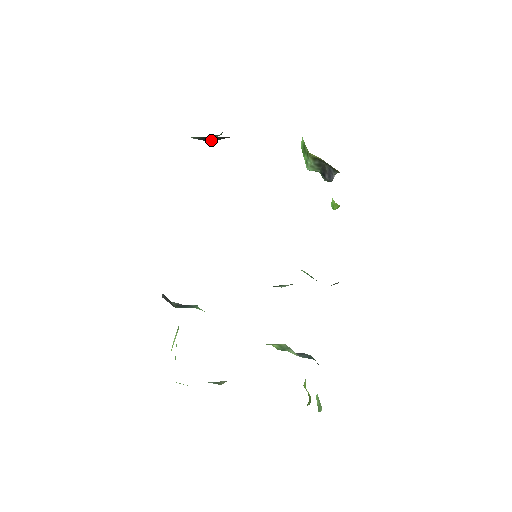
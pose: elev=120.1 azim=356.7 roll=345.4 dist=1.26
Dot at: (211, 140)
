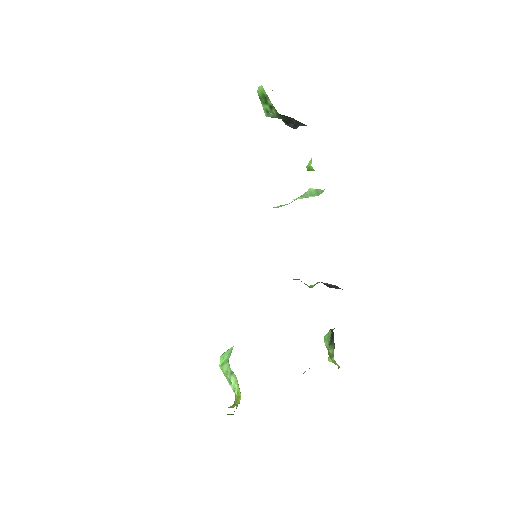
Dot at: occluded
